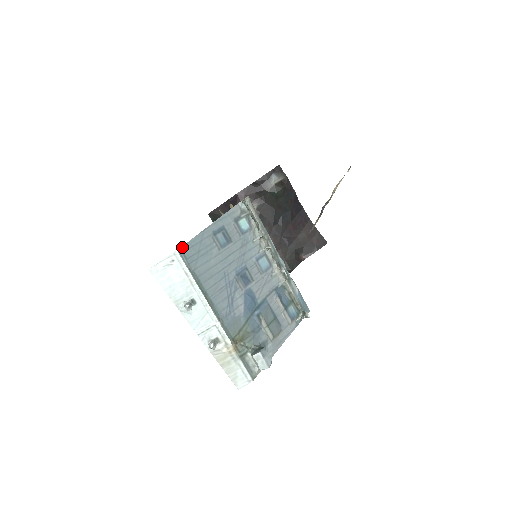
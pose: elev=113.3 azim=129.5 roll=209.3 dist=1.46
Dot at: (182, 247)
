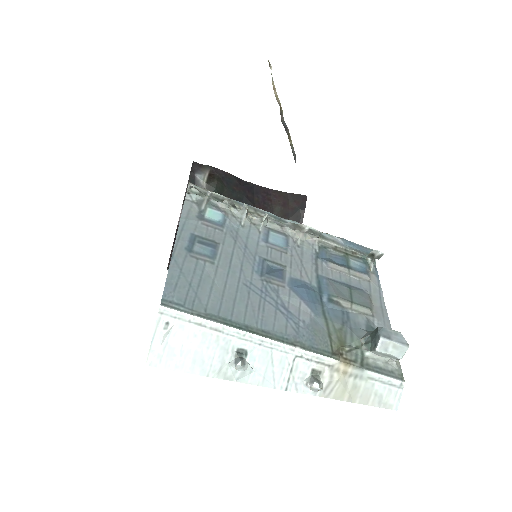
Dot at: (163, 296)
